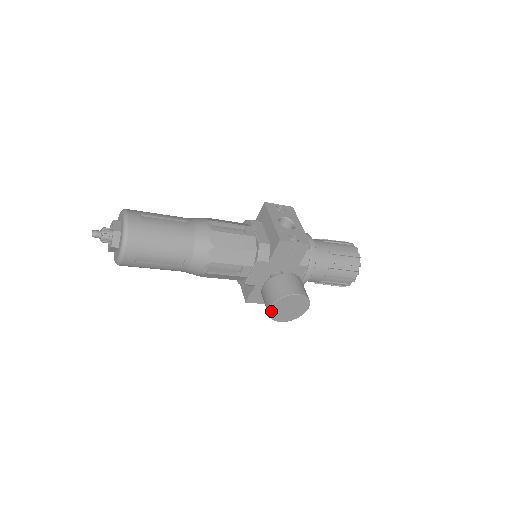
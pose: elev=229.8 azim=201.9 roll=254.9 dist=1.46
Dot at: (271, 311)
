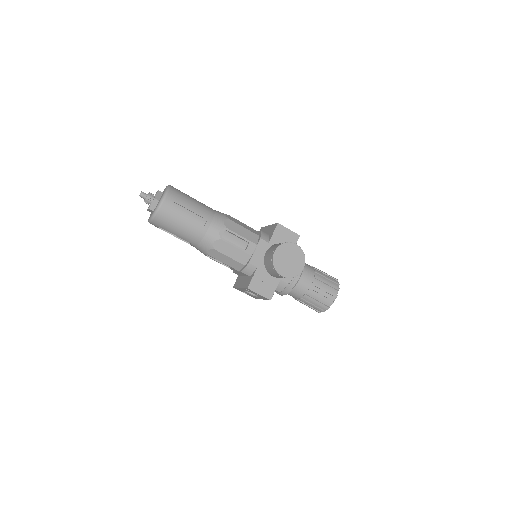
Dot at: (275, 257)
